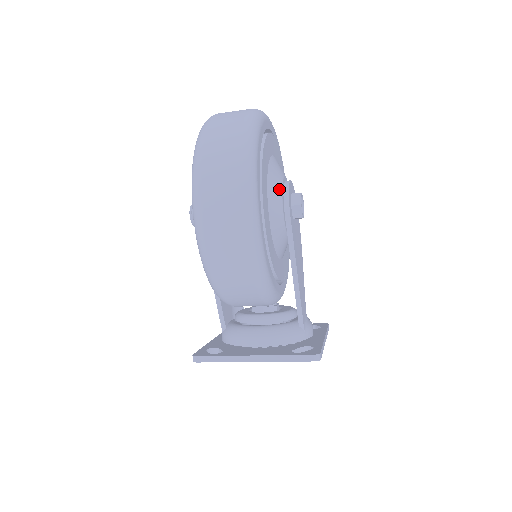
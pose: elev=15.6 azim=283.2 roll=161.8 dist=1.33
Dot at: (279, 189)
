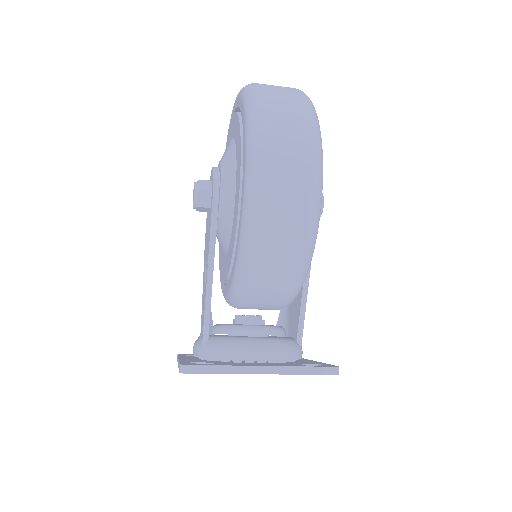
Dot at: occluded
